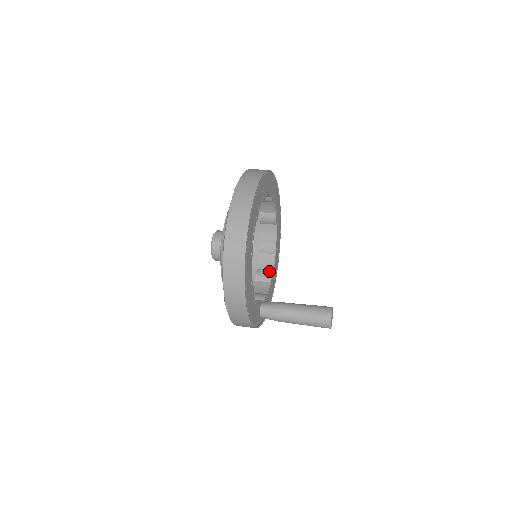
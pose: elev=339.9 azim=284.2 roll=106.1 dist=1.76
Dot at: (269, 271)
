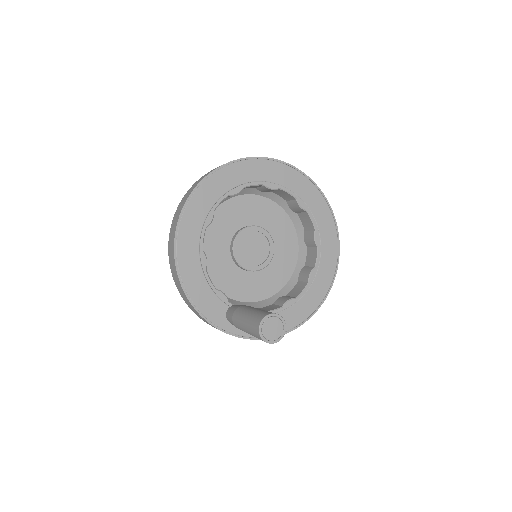
Dot at: (291, 297)
